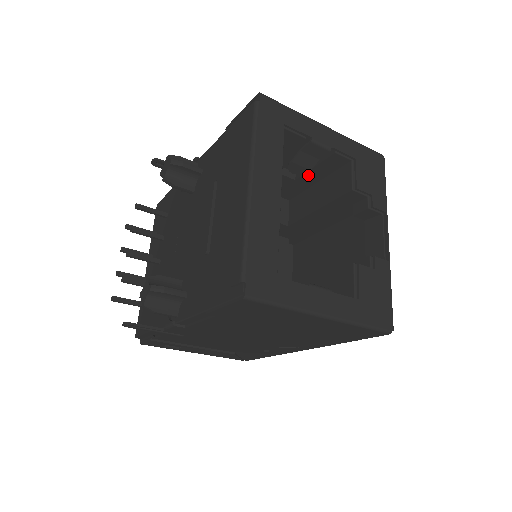
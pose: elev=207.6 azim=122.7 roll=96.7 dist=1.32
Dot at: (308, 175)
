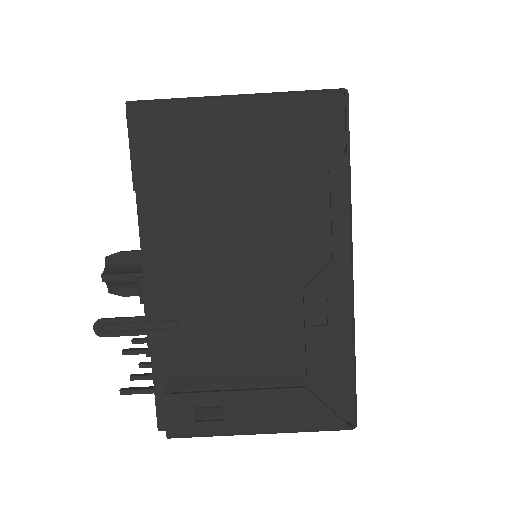
Dot at: occluded
